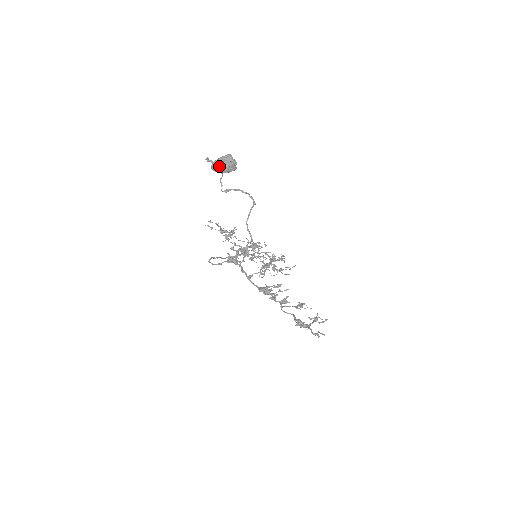
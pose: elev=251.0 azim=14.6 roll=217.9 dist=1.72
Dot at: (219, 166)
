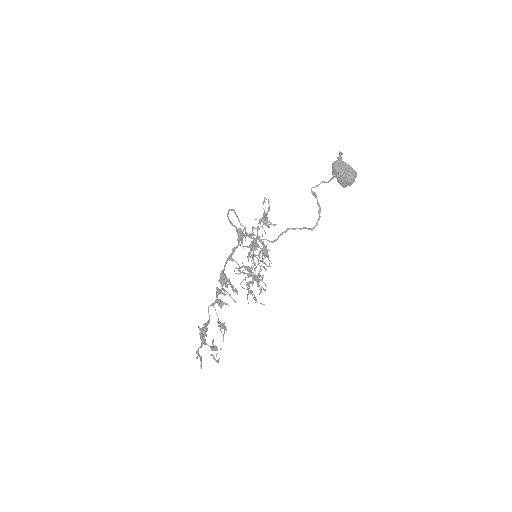
Dot at: (340, 167)
